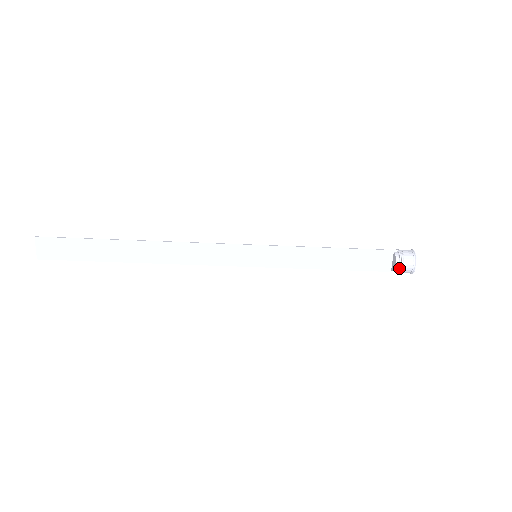
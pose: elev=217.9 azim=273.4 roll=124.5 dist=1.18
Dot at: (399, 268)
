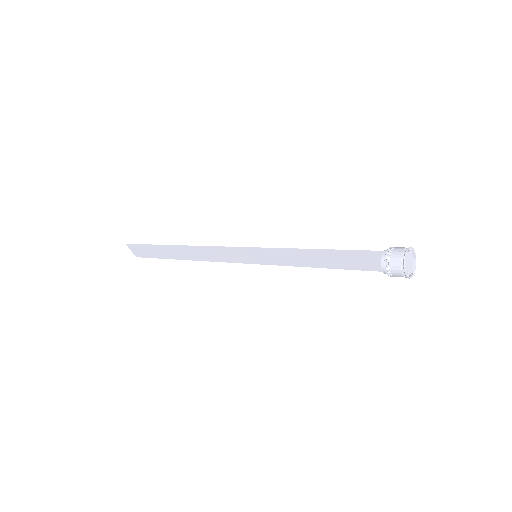
Dot at: occluded
